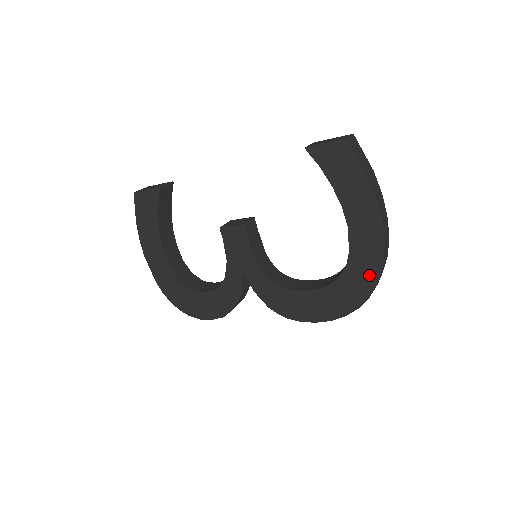
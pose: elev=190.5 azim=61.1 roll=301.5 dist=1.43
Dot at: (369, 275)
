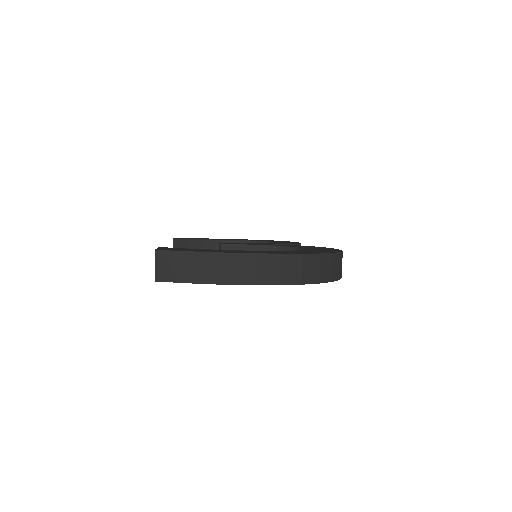
Dot at: occluded
